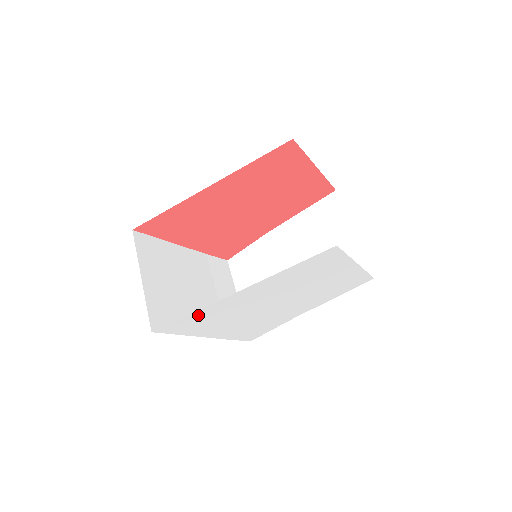
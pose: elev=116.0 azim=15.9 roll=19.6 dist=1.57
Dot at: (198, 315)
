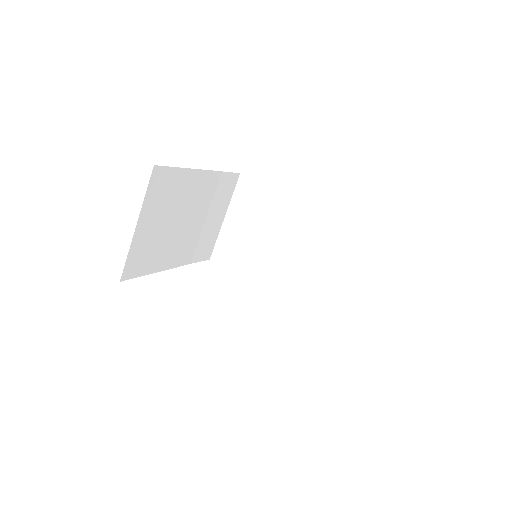
Dot at: occluded
